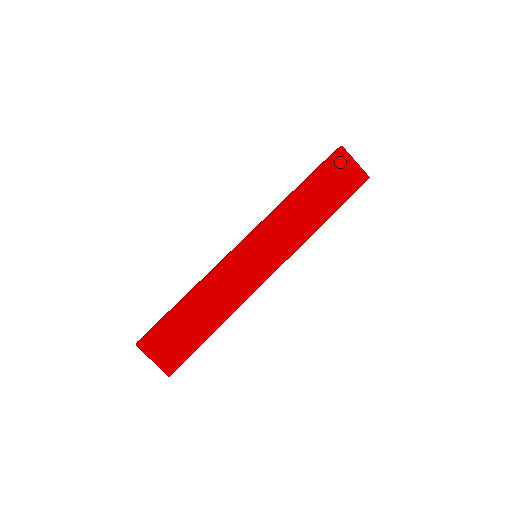
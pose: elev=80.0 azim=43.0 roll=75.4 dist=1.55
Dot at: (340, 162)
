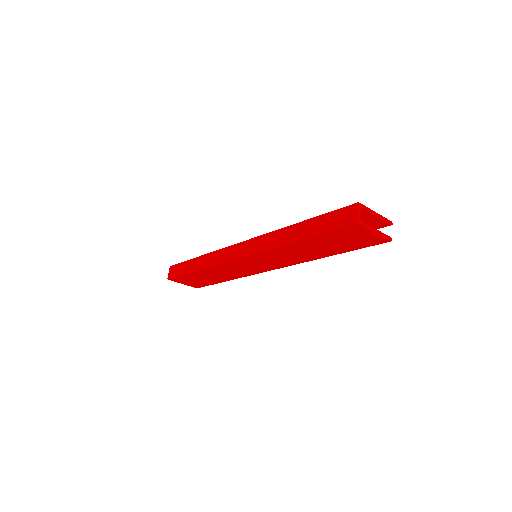
Dot at: (352, 232)
